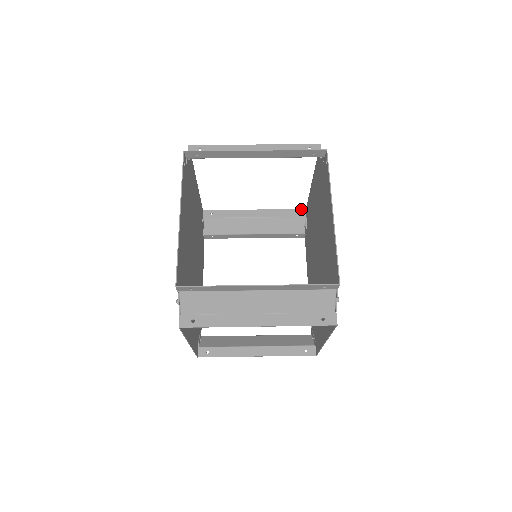
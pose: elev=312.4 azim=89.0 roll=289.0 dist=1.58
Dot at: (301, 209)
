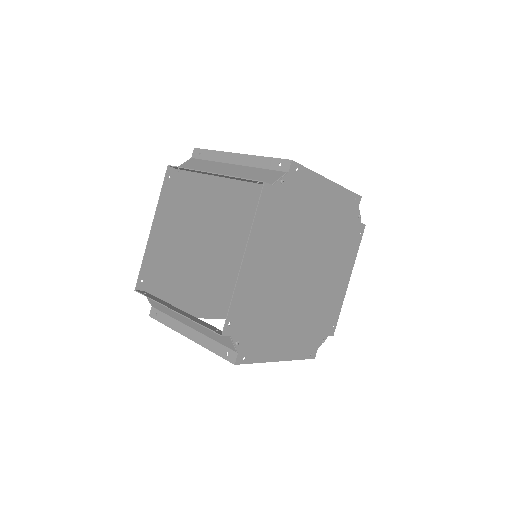
Dot at: occluded
